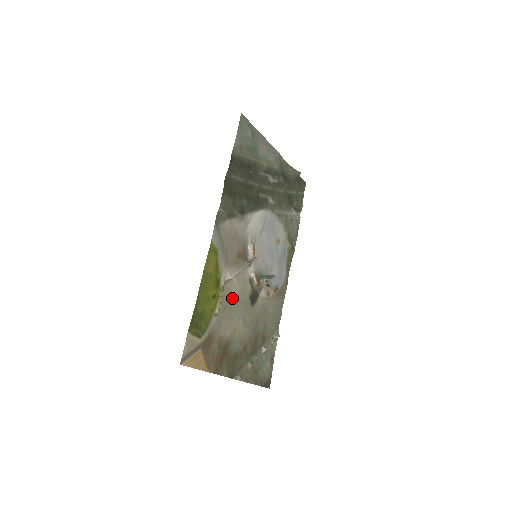
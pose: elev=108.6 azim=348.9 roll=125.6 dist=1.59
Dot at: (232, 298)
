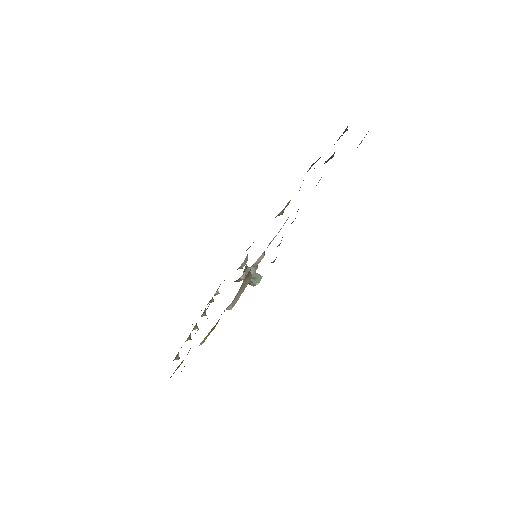
Dot at: occluded
